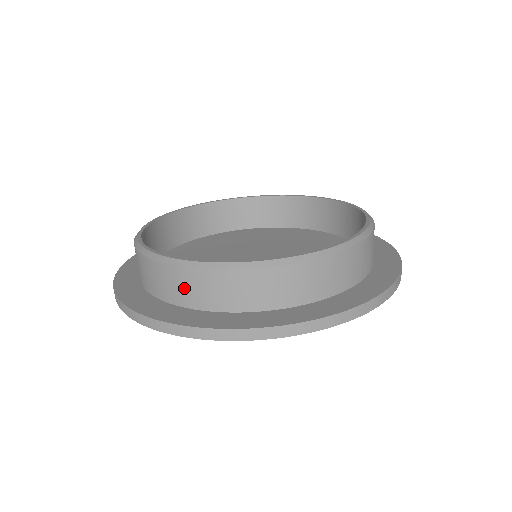
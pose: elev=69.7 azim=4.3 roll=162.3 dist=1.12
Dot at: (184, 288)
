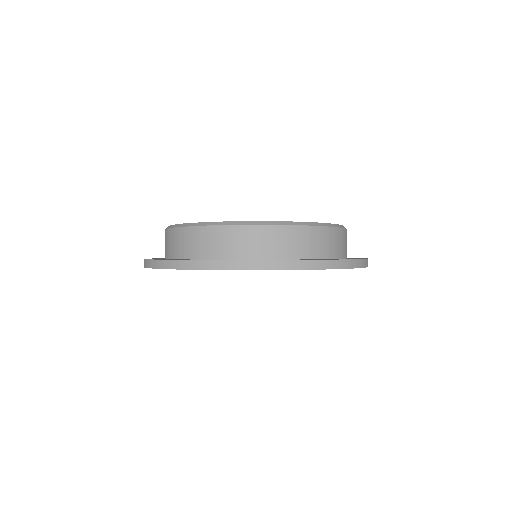
Dot at: occluded
